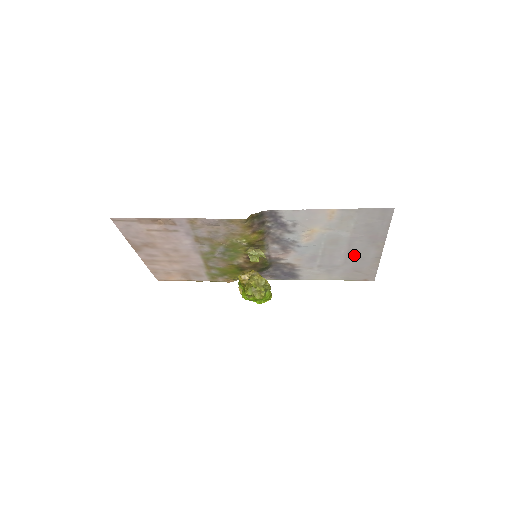
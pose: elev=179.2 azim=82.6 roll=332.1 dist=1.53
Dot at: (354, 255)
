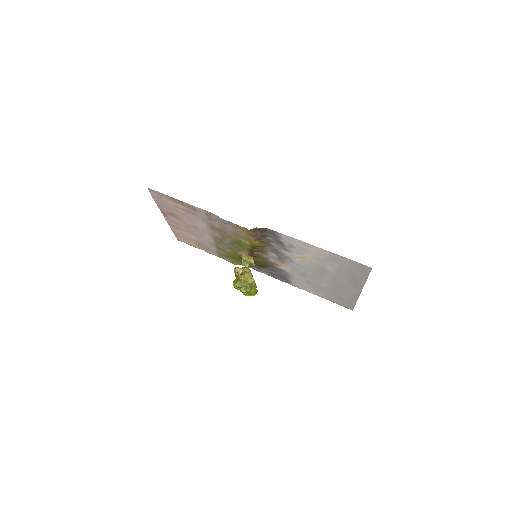
Dot at: (337, 286)
